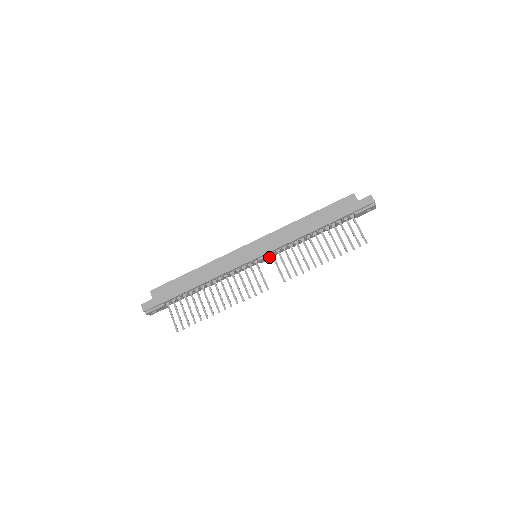
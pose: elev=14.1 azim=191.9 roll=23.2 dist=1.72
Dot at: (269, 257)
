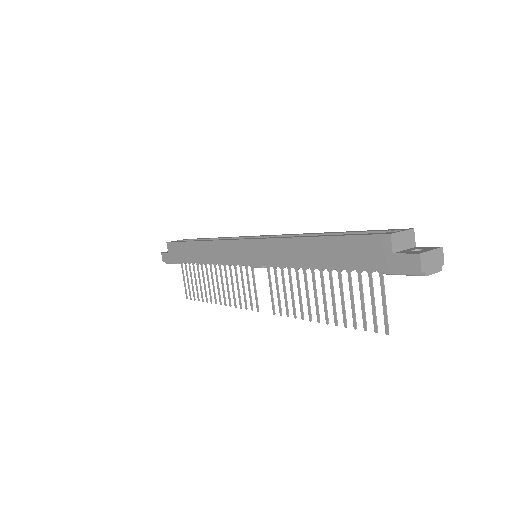
Dot at: occluded
